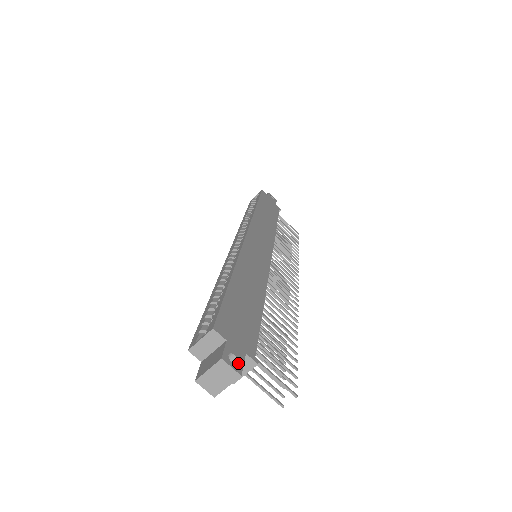
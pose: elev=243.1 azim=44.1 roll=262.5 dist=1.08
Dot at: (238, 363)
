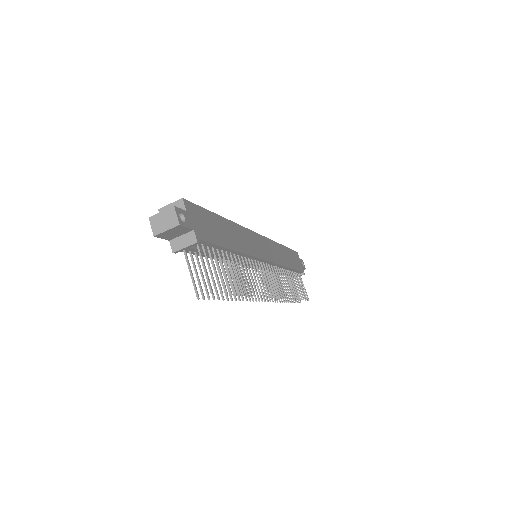
Dot at: (183, 222)
